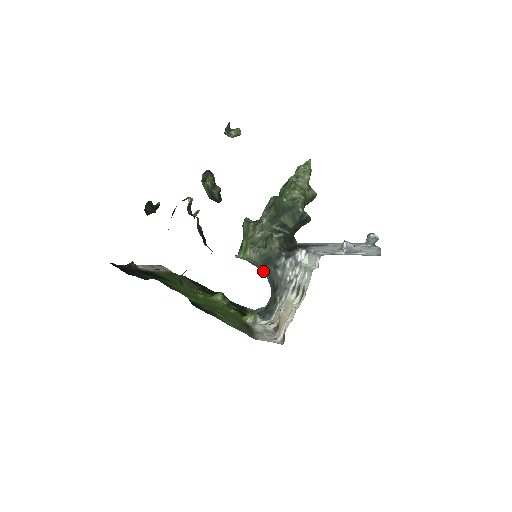
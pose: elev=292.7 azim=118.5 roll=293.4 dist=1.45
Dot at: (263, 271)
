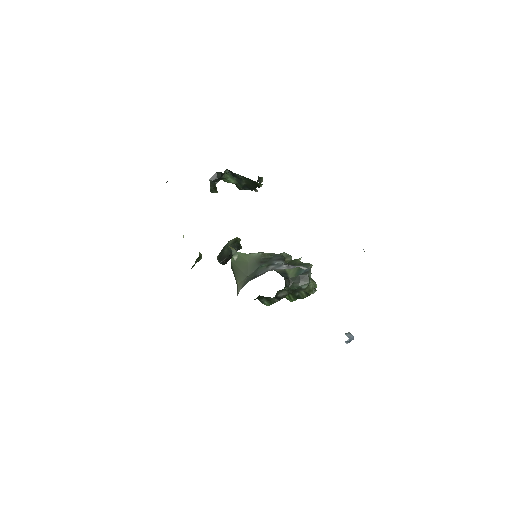
Dot at: (247, 274)
